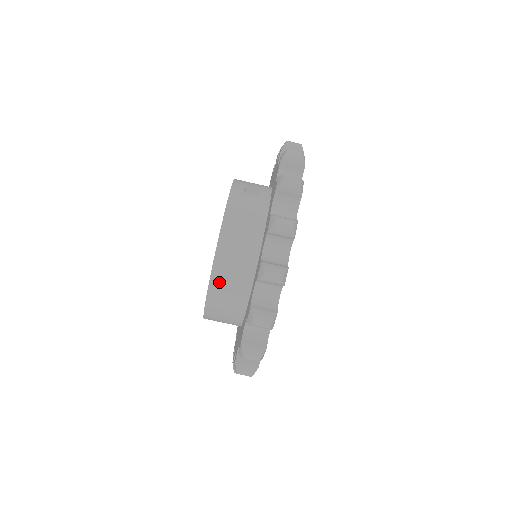
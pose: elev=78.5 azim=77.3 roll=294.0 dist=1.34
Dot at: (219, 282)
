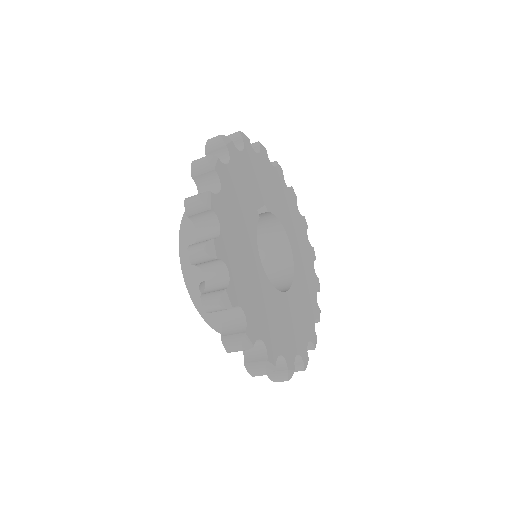
Dot at: occluded
